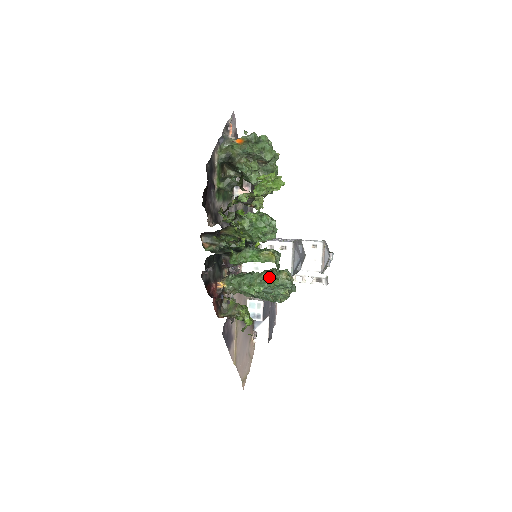
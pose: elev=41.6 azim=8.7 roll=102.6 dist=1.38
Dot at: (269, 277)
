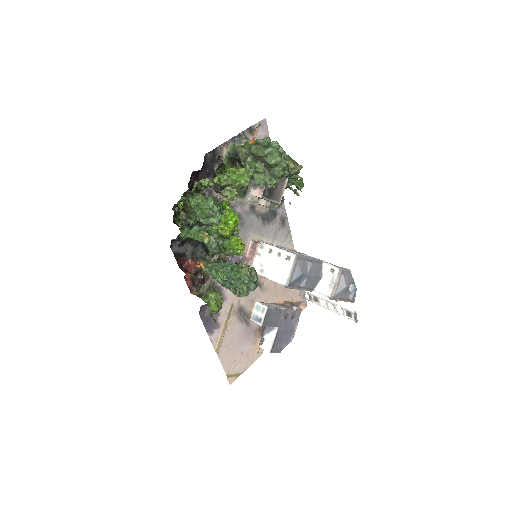
Dot at: (233, 268)
